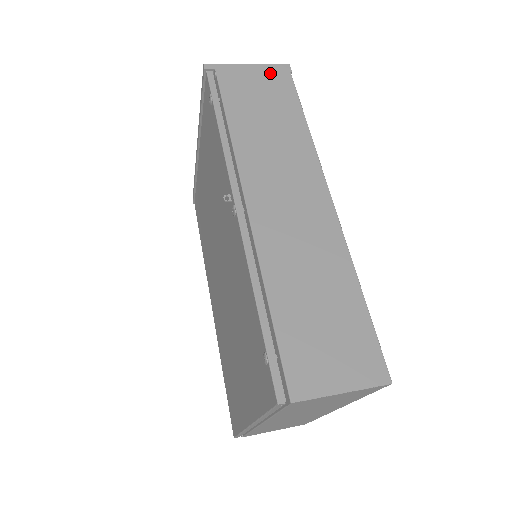
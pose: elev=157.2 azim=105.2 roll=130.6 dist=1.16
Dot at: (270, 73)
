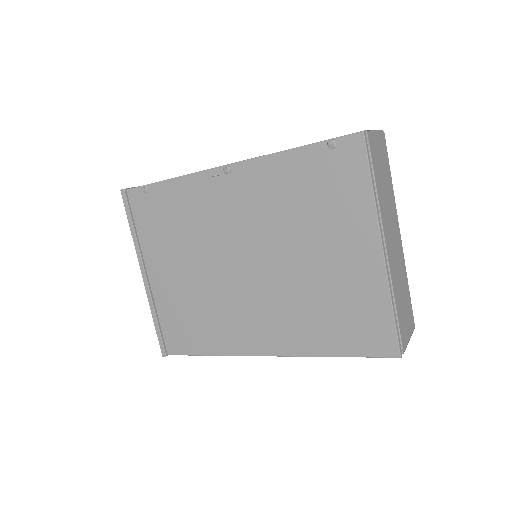
Dot at: occluded
